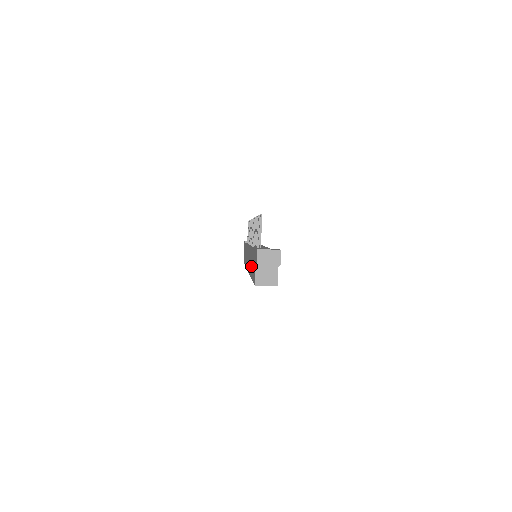
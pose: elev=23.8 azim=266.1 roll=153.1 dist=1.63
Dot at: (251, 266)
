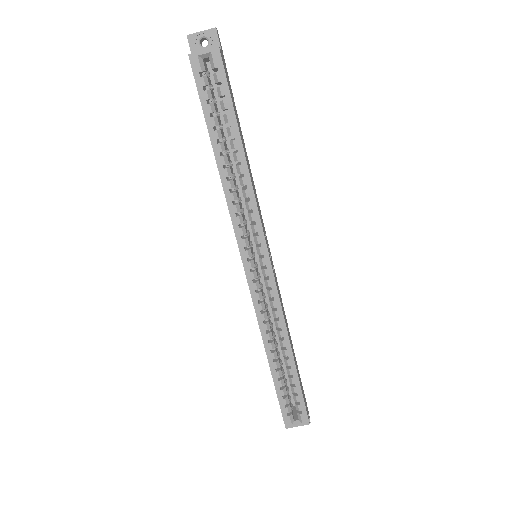
Dot at: occluded
